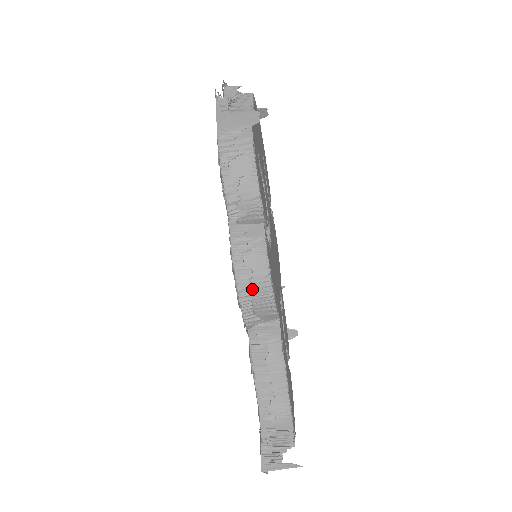
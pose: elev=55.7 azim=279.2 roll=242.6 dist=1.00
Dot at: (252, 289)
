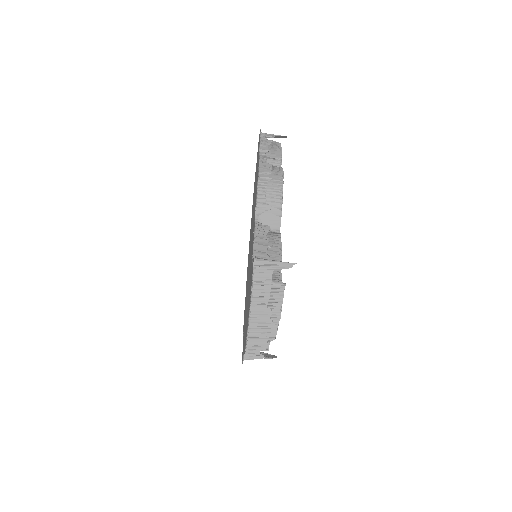
Dot at: (270, 174)
